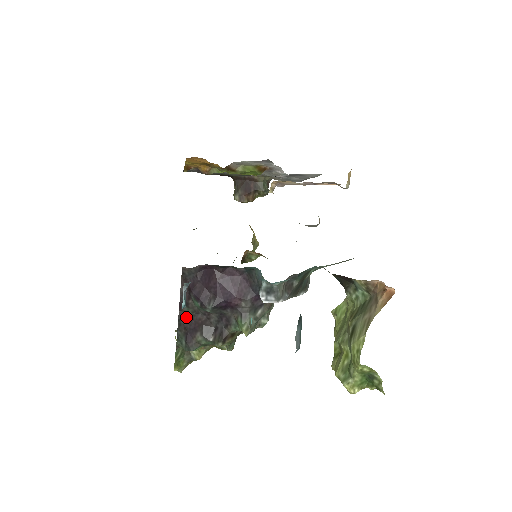
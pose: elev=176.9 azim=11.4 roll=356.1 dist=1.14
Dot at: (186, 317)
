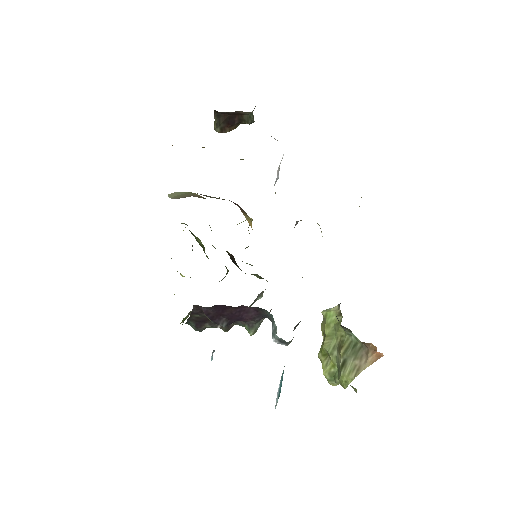
Dot at: (196, 317)
